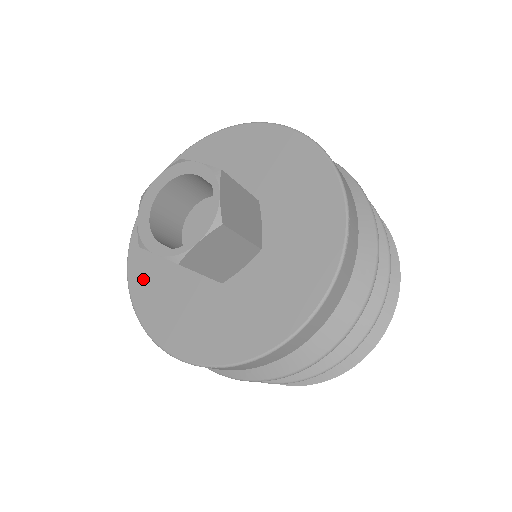
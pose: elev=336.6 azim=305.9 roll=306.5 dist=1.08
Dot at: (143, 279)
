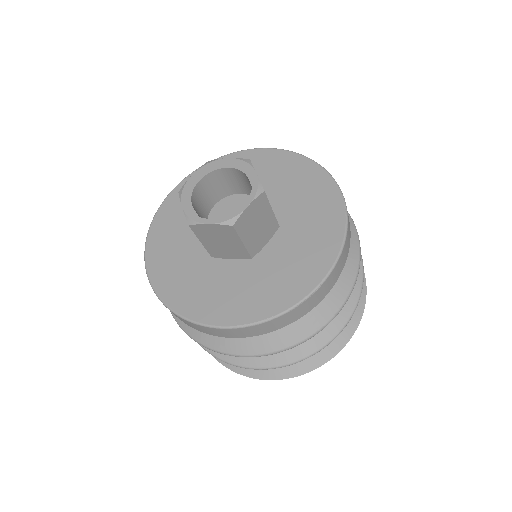
Dot at: (173, 209)
